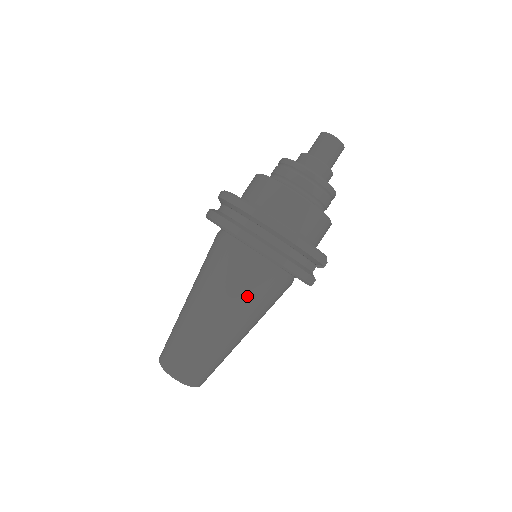
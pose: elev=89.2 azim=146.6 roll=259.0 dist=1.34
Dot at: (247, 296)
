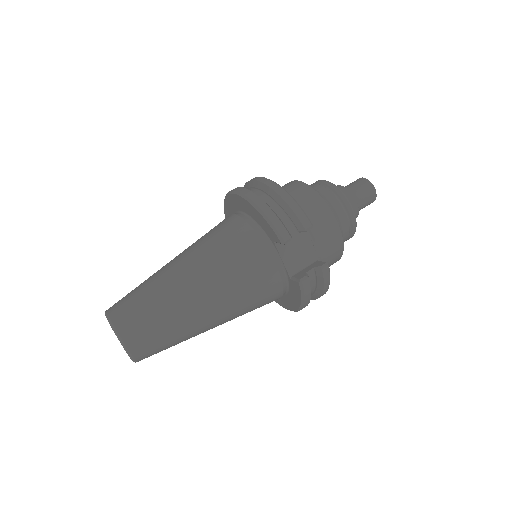
Dot at: (215, 244)
